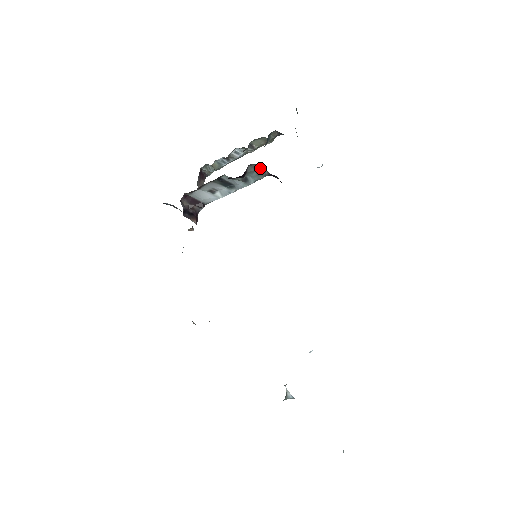
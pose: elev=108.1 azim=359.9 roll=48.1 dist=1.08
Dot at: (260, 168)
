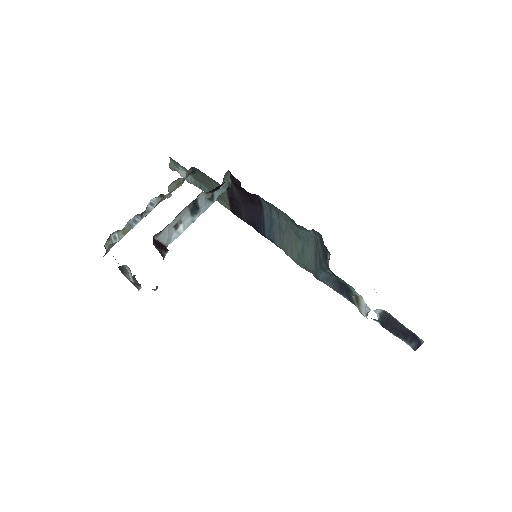
Dot at: (227, 178)
